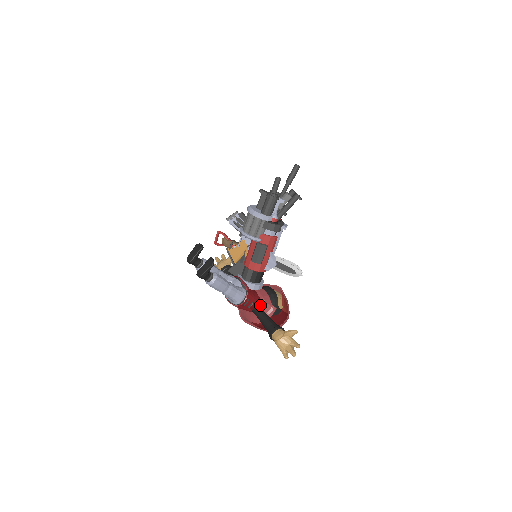
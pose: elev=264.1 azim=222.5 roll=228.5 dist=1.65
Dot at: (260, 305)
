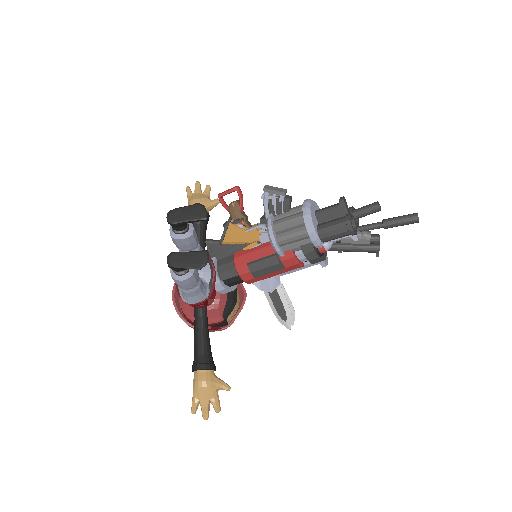
Dot at: (209, 306)
